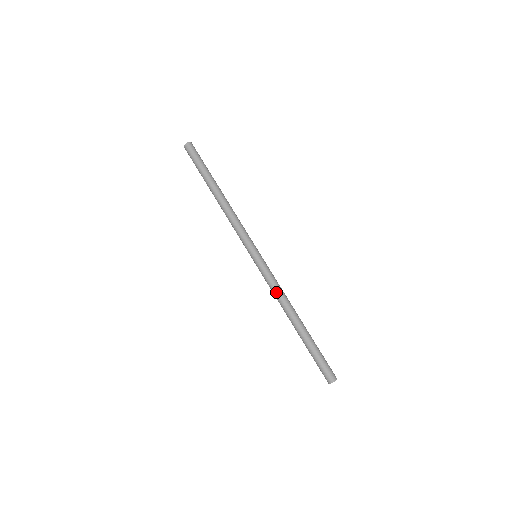
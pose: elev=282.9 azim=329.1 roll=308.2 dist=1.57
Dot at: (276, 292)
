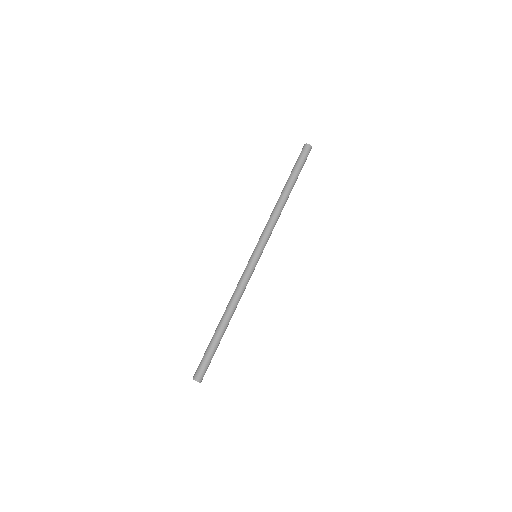
Dot at: (241, 291)
